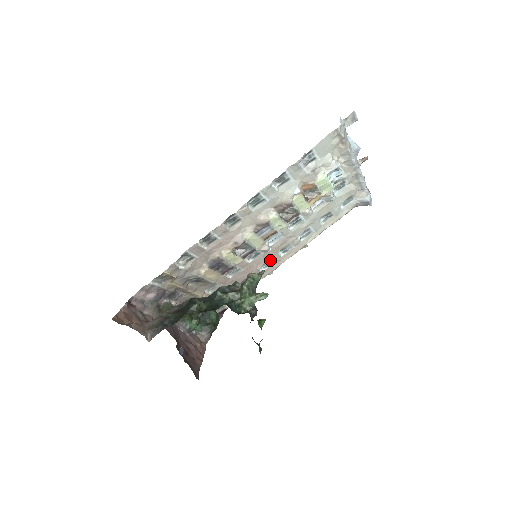
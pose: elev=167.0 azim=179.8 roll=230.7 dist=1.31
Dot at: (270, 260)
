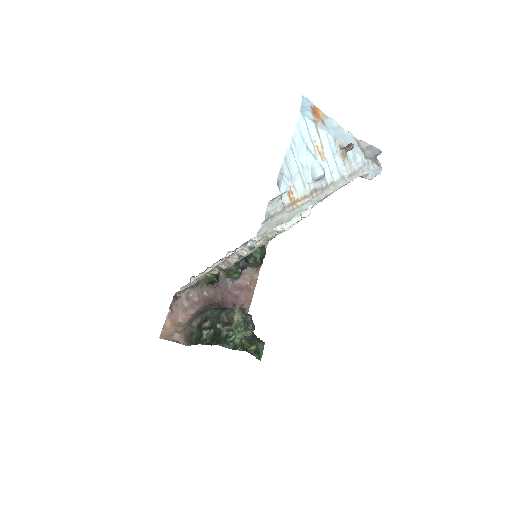
Dot at: occluded
